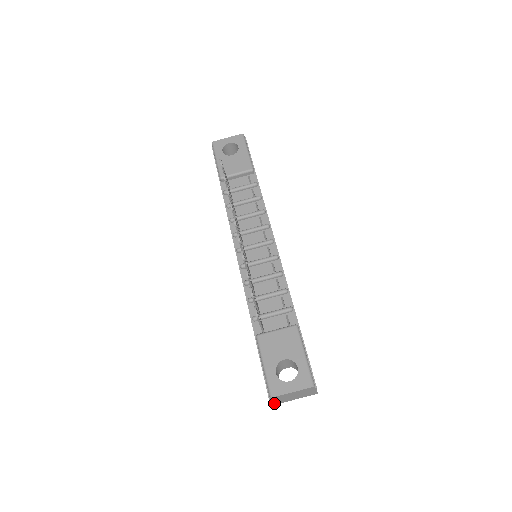
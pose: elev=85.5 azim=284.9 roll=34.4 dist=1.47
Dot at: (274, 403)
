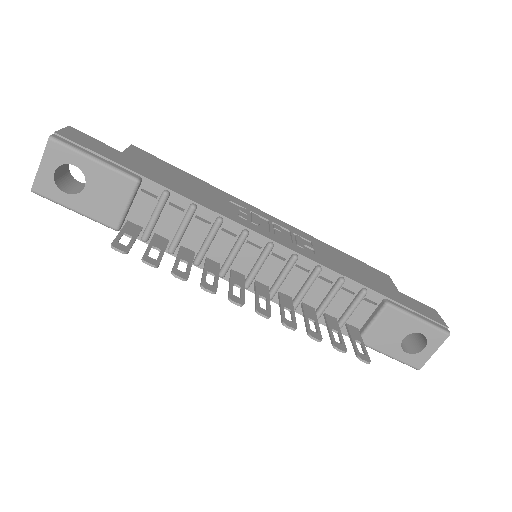
Dot at: occluded
